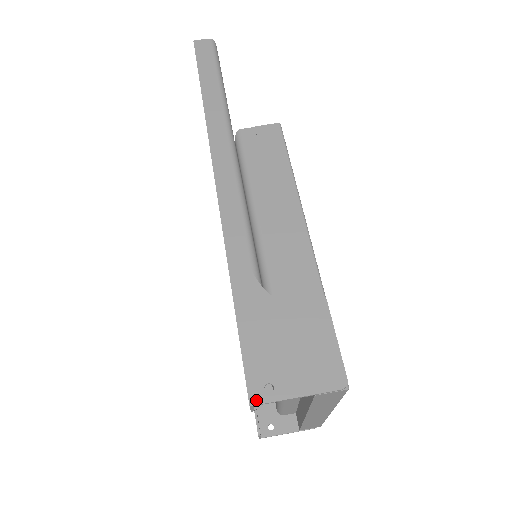
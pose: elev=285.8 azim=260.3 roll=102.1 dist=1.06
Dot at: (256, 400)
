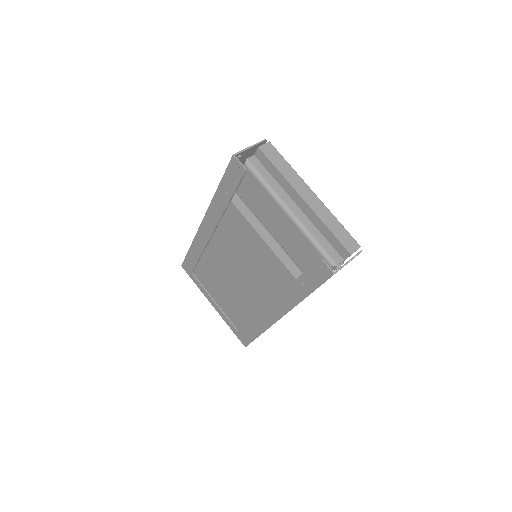
Dot at: (235, 155)
